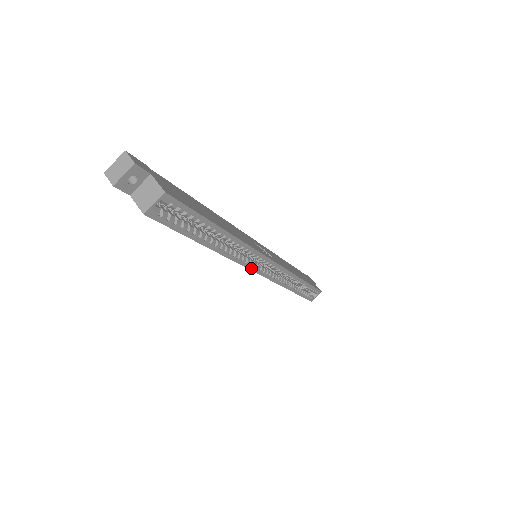
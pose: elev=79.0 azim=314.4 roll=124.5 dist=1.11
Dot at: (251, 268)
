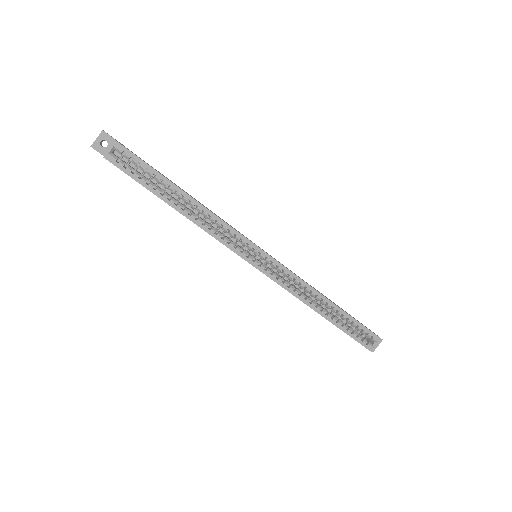
Dot at: (240, 254)
